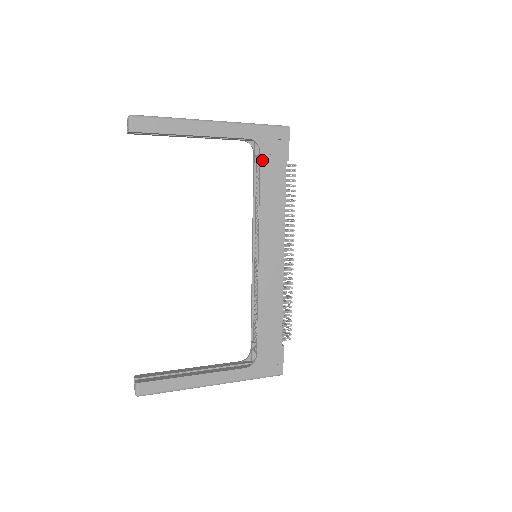
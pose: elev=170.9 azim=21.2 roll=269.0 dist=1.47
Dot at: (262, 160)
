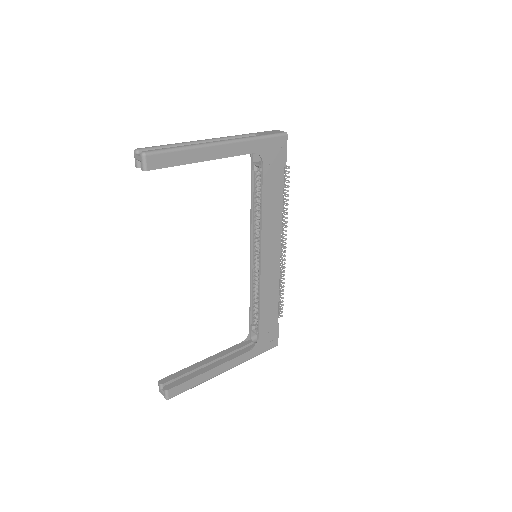
Dot at: (264, 171)
